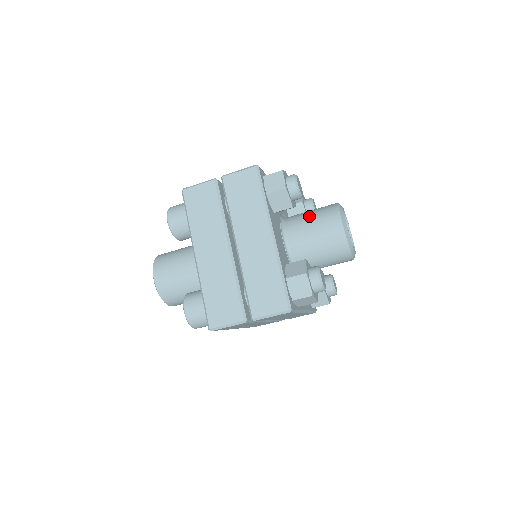
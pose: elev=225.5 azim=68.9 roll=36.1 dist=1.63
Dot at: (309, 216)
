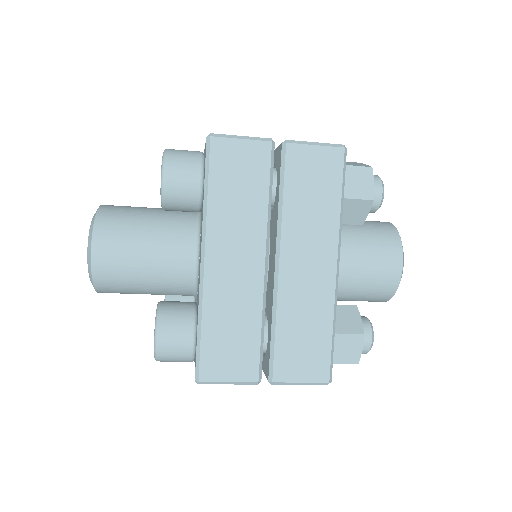
Dot at: (360, 234)
